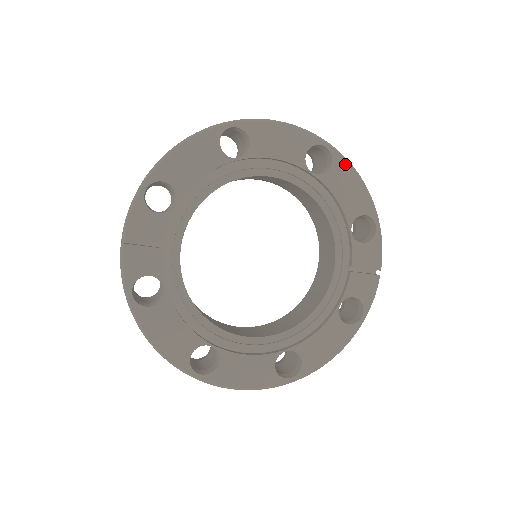
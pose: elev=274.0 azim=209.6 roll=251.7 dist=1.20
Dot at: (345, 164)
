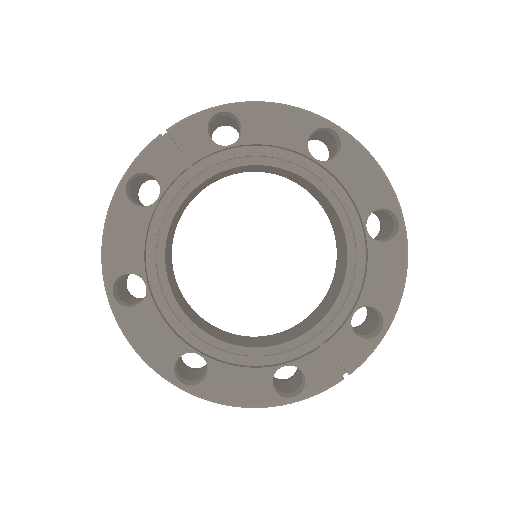
Dot at: (402, 251)
